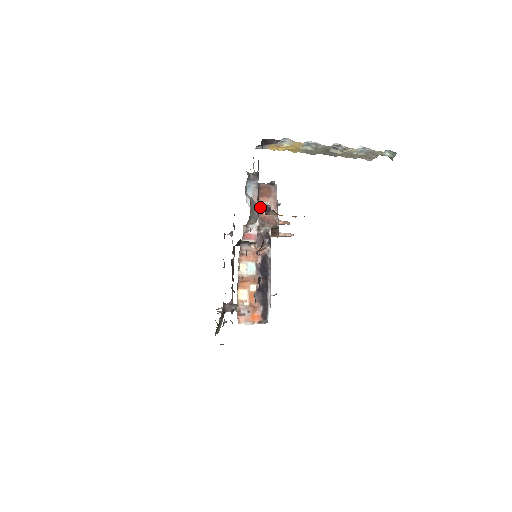
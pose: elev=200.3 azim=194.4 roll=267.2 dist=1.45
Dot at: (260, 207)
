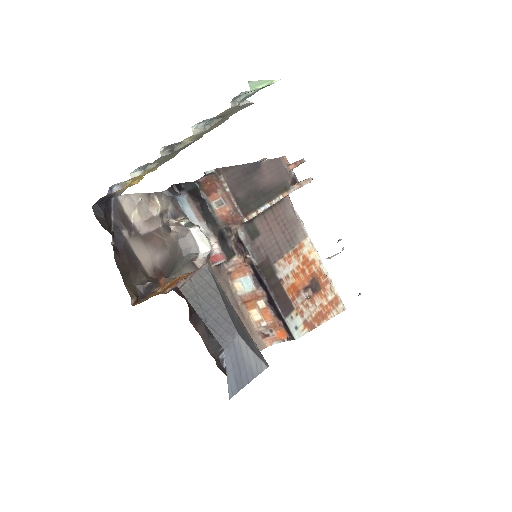
Dot at: (215, 209)
